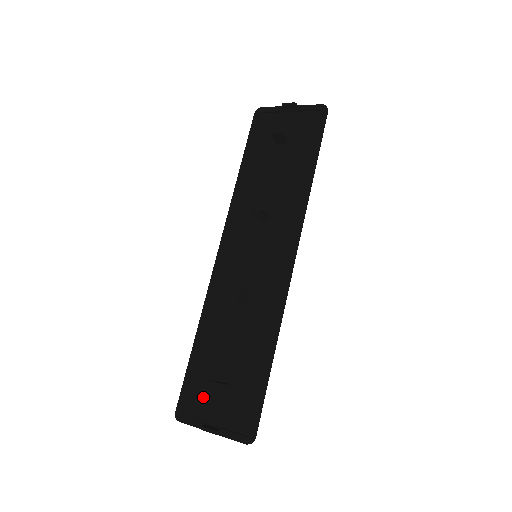
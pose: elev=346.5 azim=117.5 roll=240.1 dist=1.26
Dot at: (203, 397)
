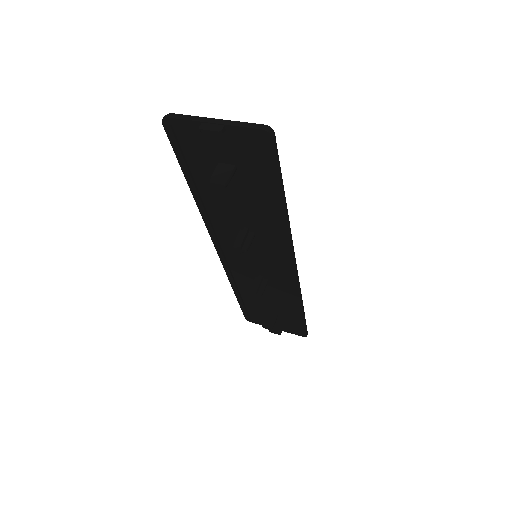
Dot at: (260, 316)
